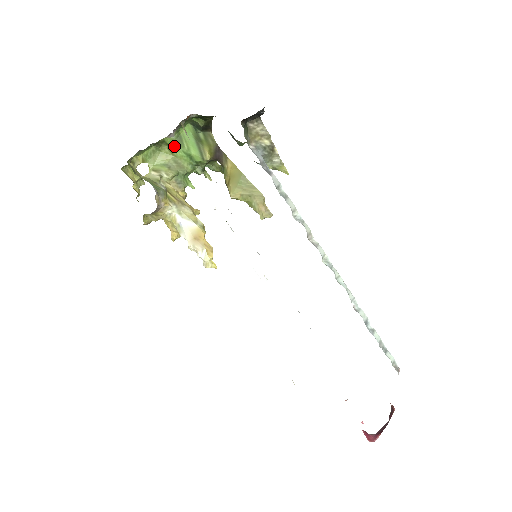
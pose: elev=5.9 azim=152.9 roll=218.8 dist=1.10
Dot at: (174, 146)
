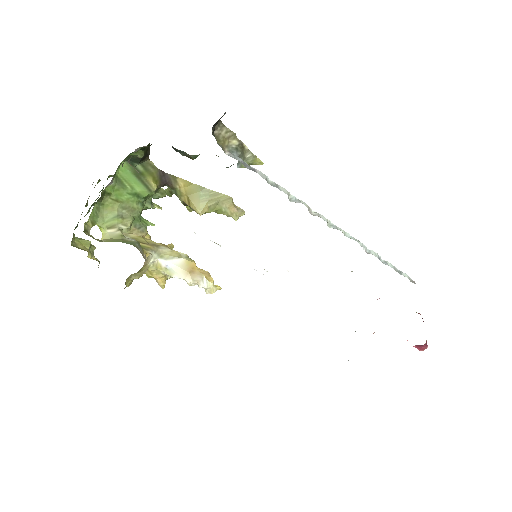
Dot at: (116, 192)
